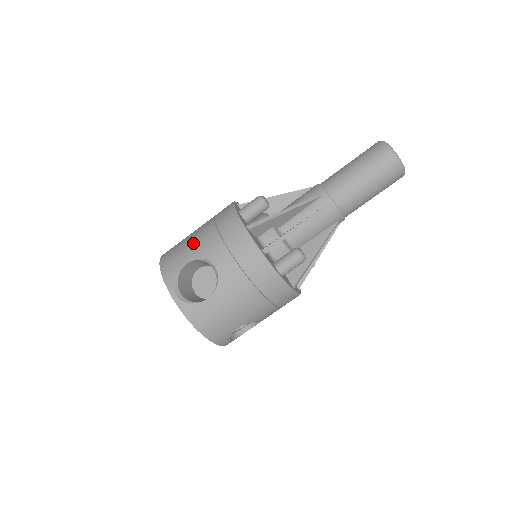
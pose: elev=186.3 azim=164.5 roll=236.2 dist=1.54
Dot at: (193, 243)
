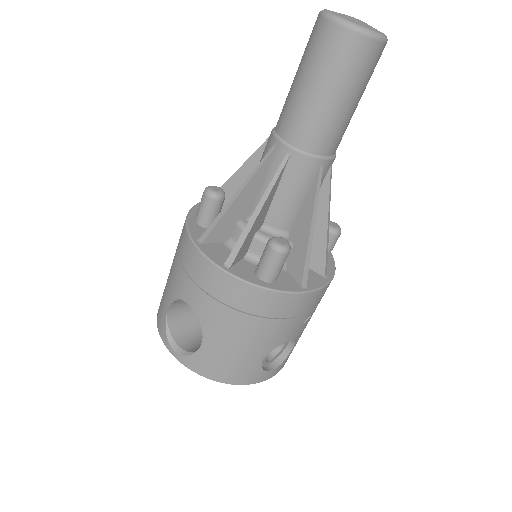
Dot at: (168, 280)
